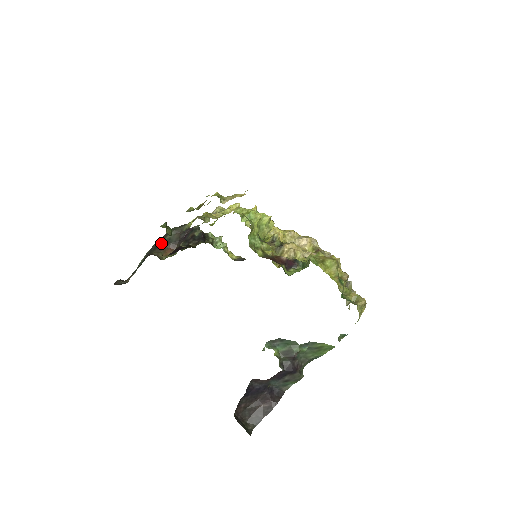
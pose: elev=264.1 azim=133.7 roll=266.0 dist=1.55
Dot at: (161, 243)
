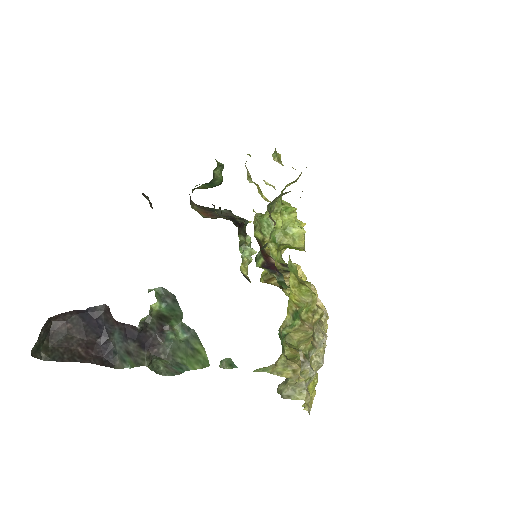
Dot at: (208, 207)
